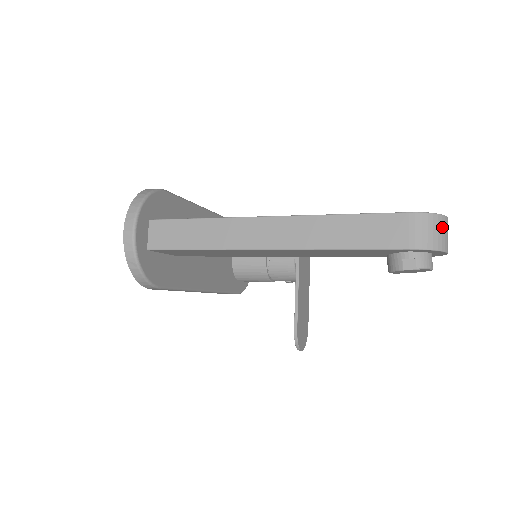
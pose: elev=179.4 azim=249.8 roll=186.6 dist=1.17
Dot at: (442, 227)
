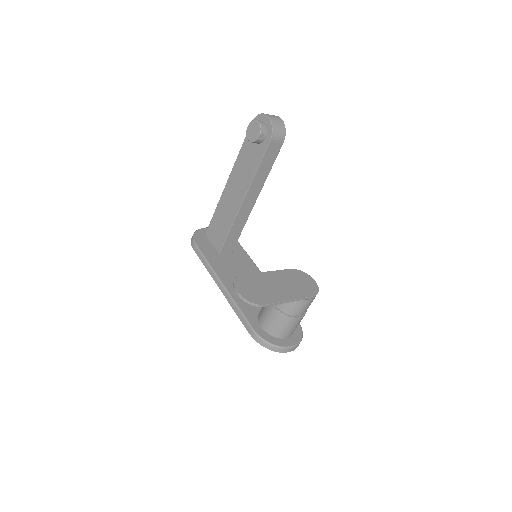
Dot at: occluded
